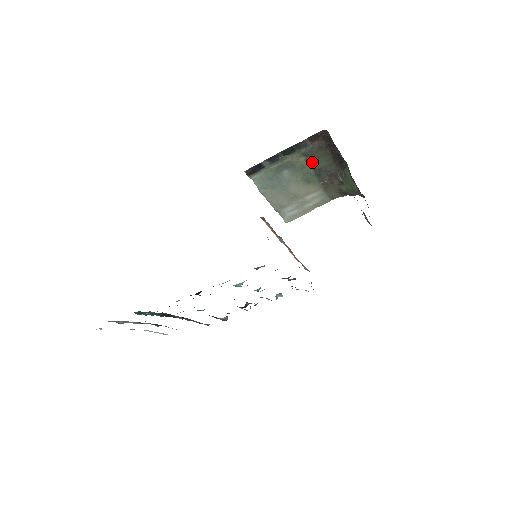
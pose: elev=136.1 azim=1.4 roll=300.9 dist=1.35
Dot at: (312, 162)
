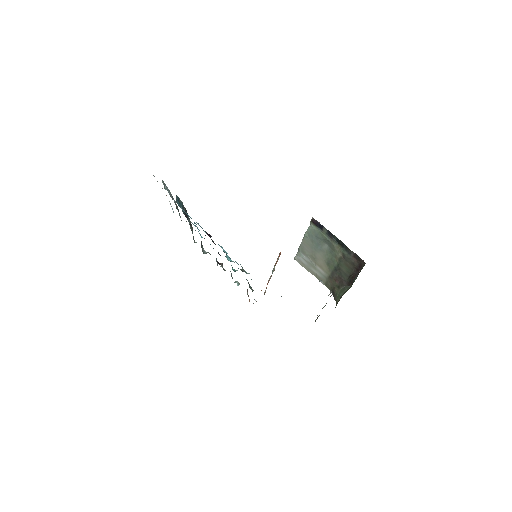
Dot at: (342, 262)
